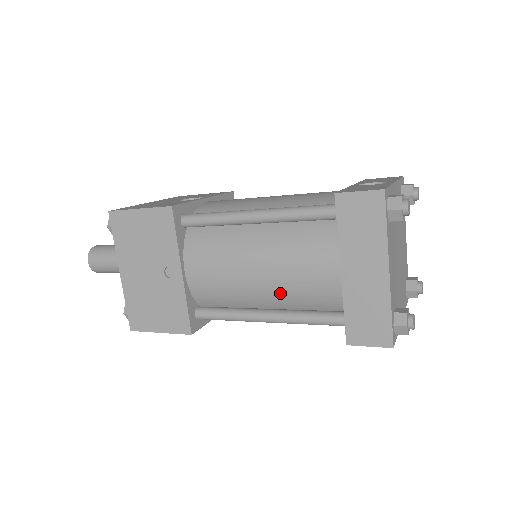
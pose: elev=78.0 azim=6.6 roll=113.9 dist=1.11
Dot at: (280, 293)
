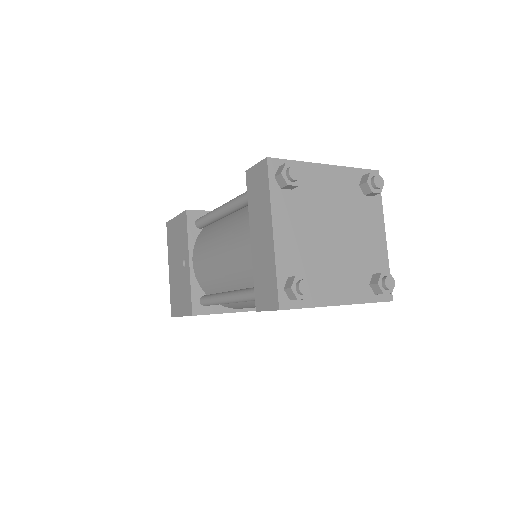
Dot at: (232, 271)
